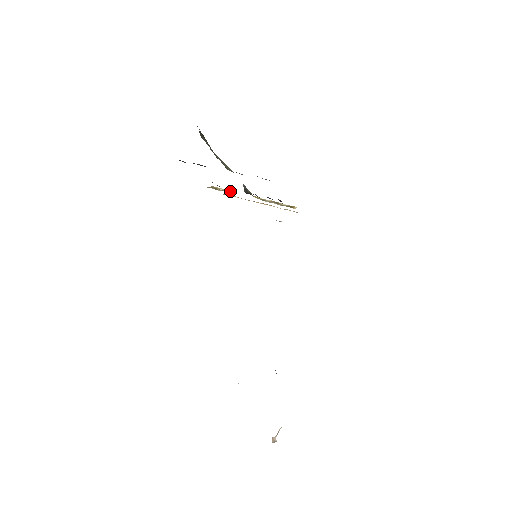
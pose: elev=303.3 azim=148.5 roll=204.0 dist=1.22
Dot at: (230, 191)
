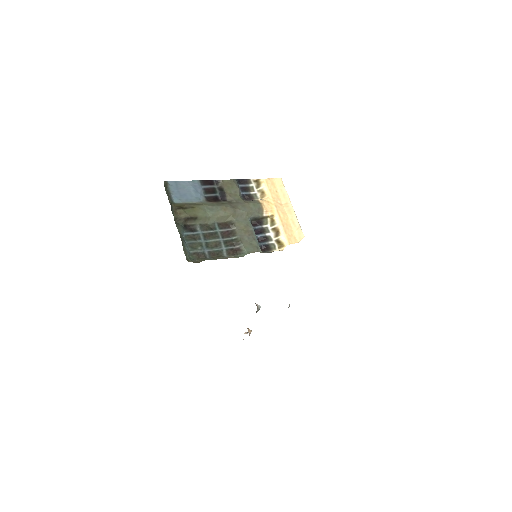
Dot at: (264, 195)
